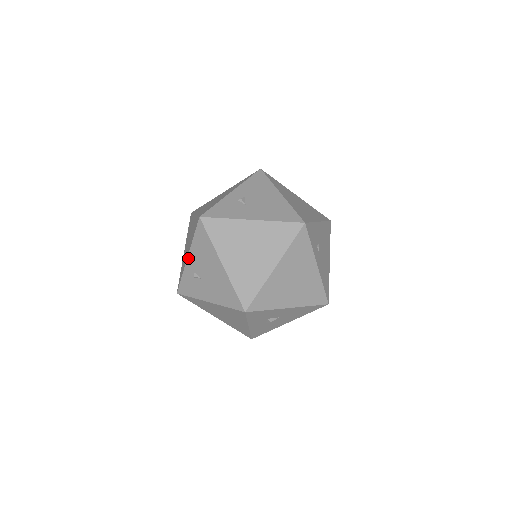
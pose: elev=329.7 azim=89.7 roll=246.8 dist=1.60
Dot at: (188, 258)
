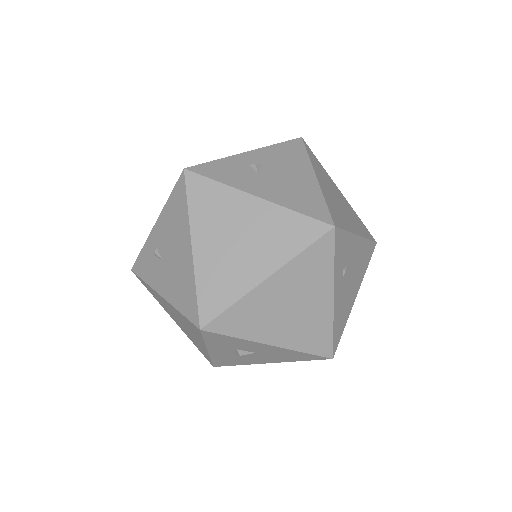
Dot at: (155, 225)
